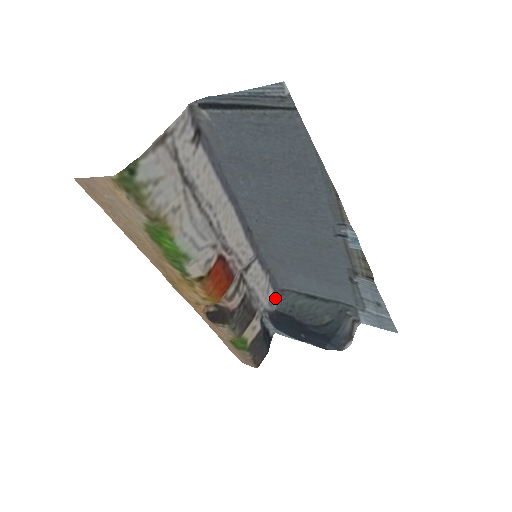
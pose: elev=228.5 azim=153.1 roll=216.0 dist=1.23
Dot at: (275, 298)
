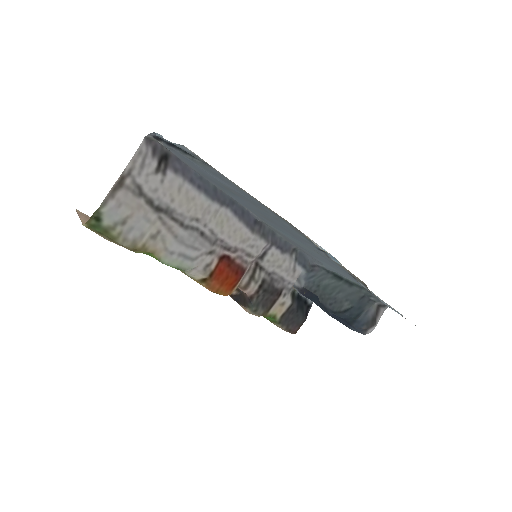
Dot at: (304, 274)
